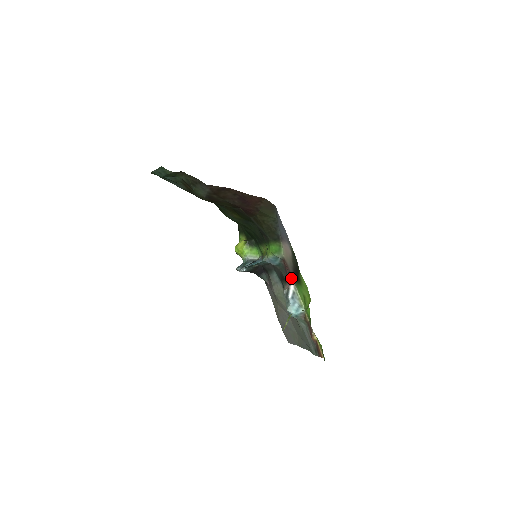
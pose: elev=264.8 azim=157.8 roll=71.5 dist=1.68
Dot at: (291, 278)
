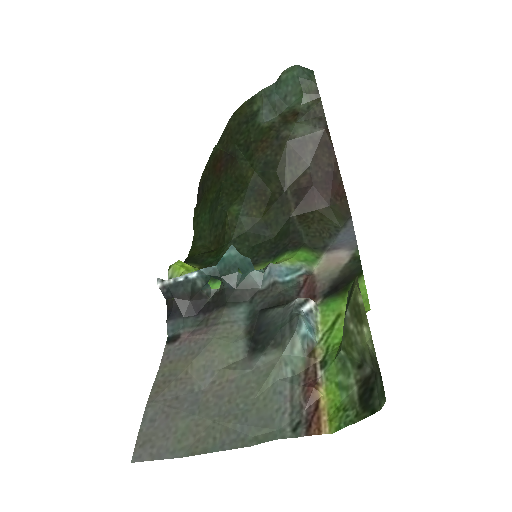
Dot at: (313, 296)
